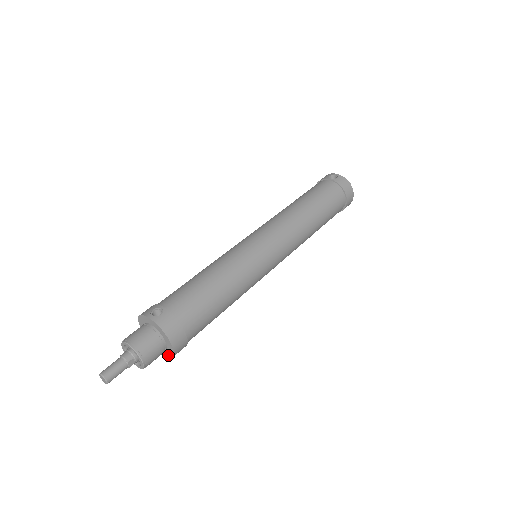
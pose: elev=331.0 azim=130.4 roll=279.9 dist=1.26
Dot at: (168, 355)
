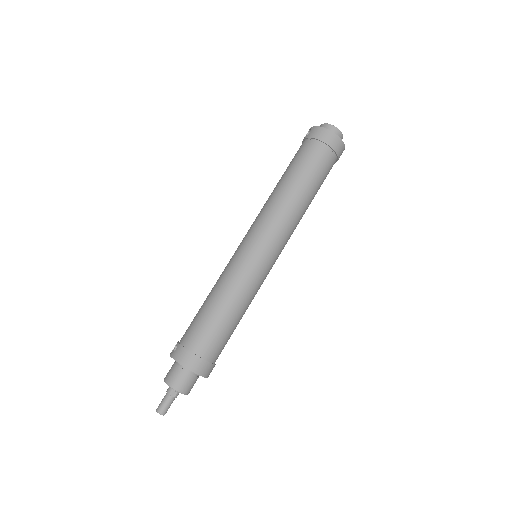
Dot at: (204, 376)
